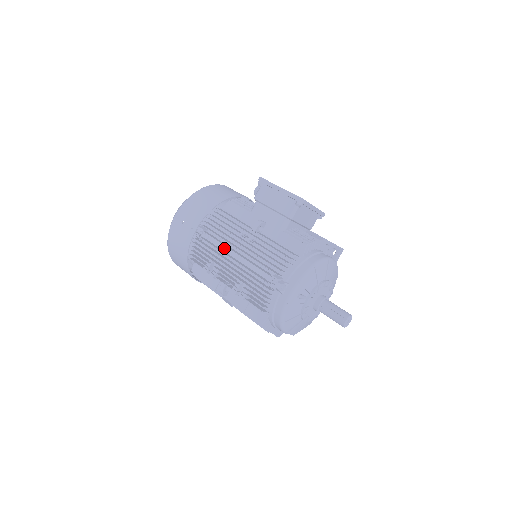
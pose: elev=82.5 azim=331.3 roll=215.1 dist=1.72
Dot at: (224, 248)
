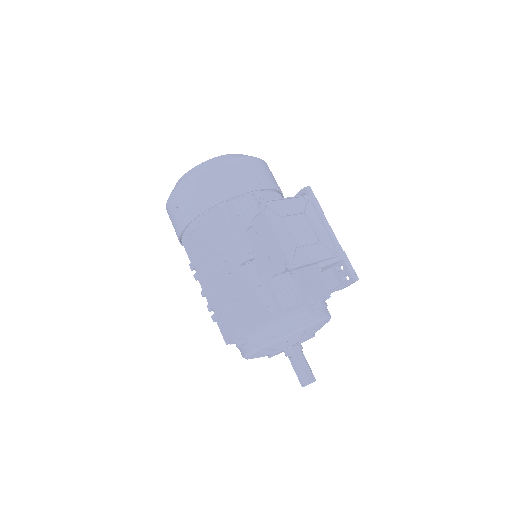
Dot at: occluded
